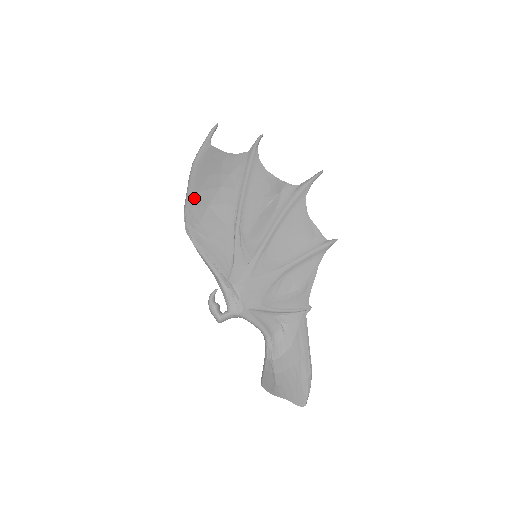
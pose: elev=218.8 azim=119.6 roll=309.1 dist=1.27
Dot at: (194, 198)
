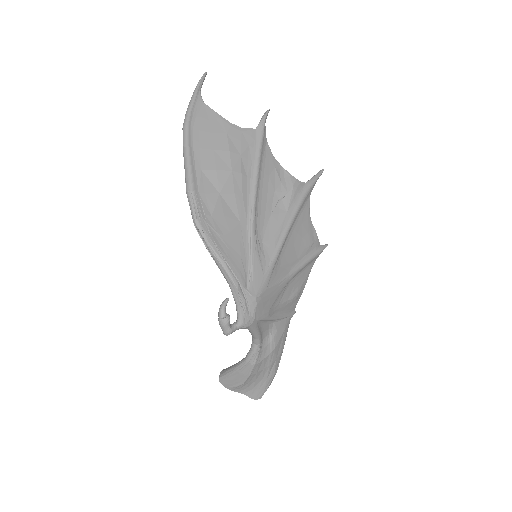
Dot at: (199, 178)
